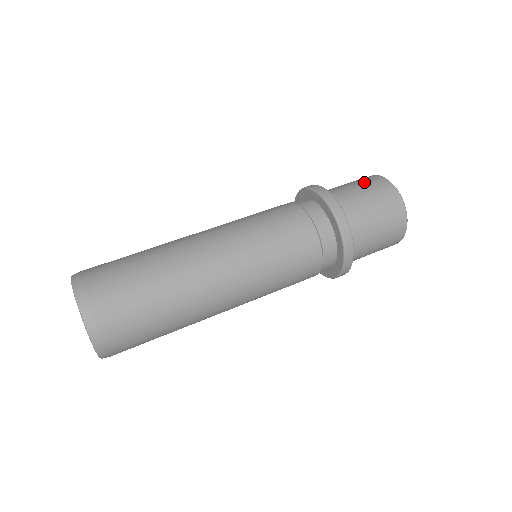
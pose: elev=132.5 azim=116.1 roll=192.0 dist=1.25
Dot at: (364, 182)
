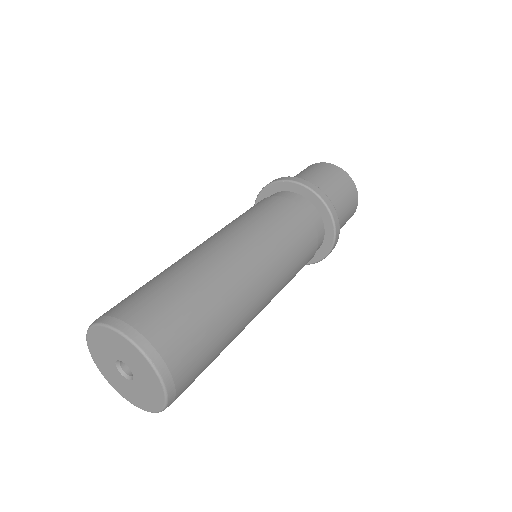
Dot at: (322, 170)
